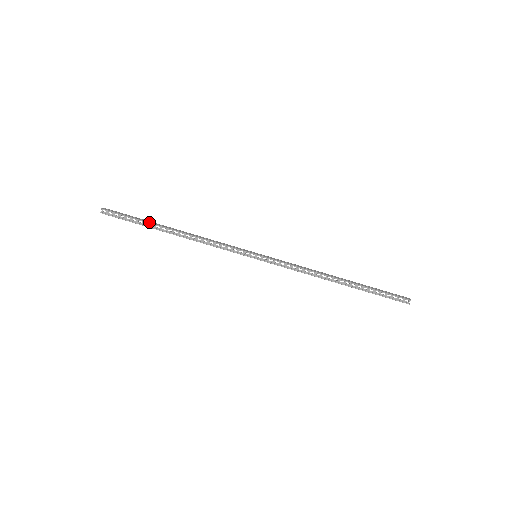
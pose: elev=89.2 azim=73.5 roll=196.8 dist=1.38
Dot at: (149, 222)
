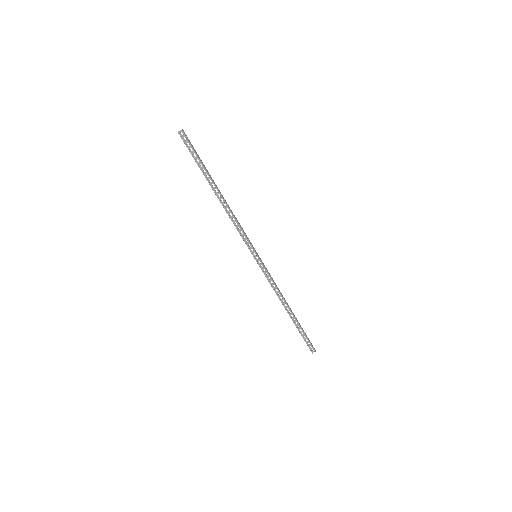
Dot at: (208, 172)
